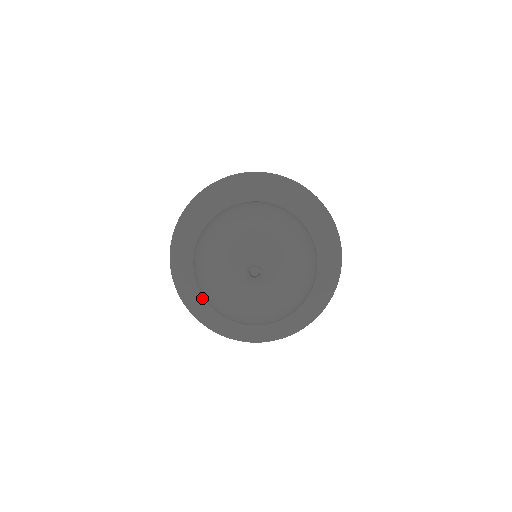
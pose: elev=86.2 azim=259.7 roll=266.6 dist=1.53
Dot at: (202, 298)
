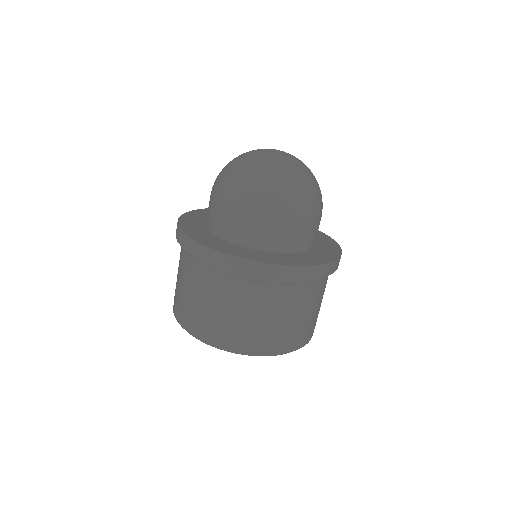
Dot at: (206, 236)
